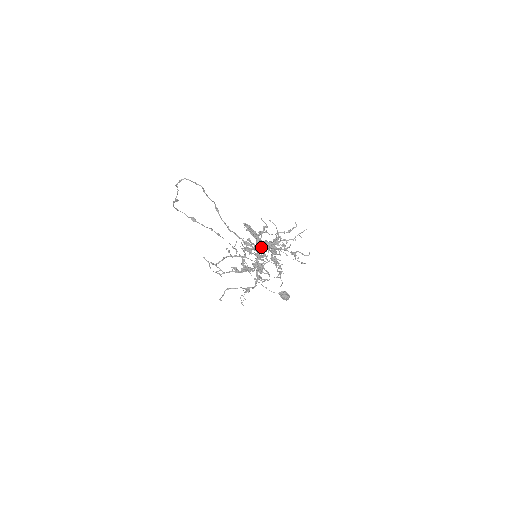
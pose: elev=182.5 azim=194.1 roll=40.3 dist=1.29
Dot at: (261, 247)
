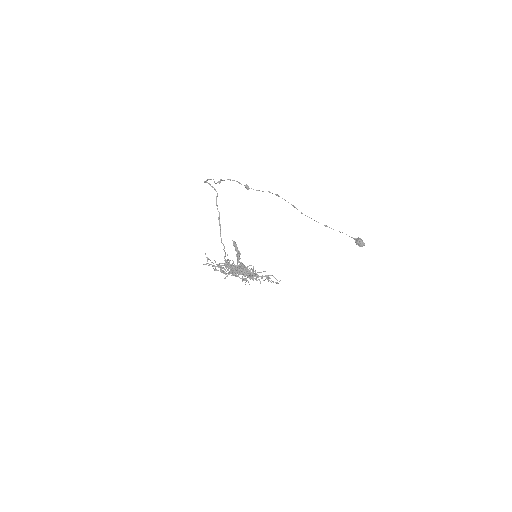
Dot at: (233, 269)
